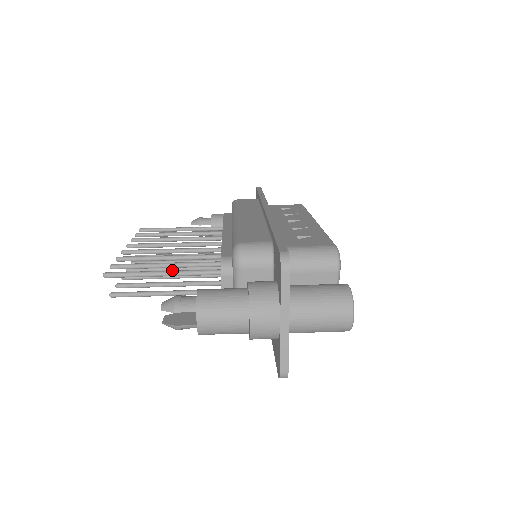
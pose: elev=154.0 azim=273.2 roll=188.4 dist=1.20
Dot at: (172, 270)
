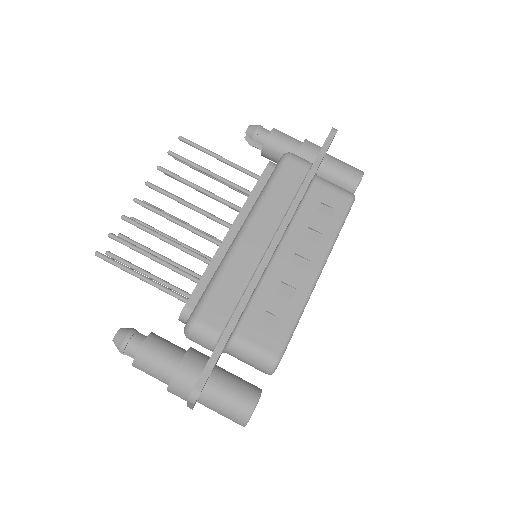
Dot at: occluded
